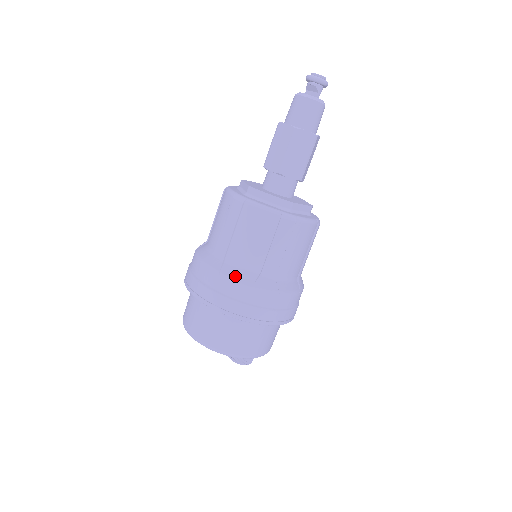
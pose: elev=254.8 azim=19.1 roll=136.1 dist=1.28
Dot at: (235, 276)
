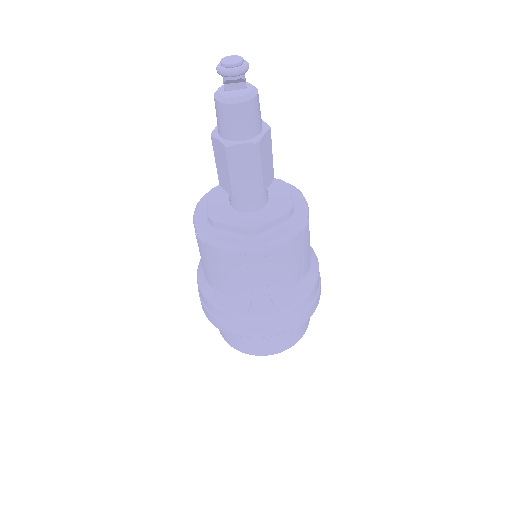
Dot at: (292, 302)
